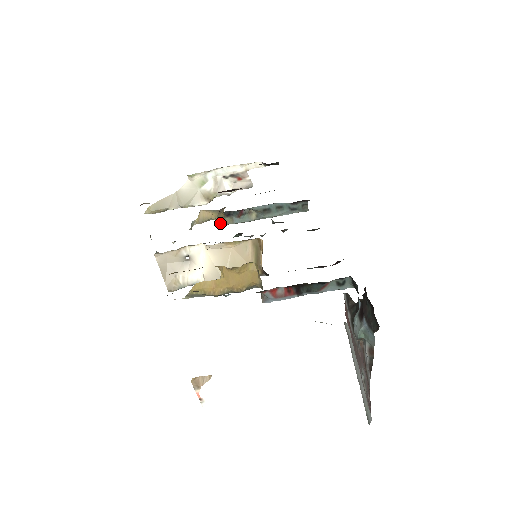
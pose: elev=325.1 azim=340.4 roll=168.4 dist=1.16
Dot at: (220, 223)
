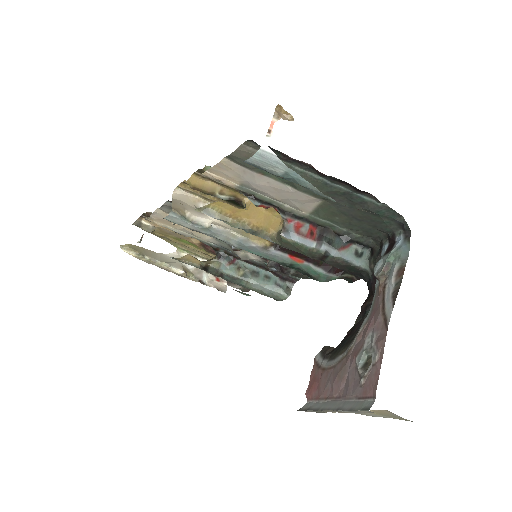
Dot at: (206, 262)
